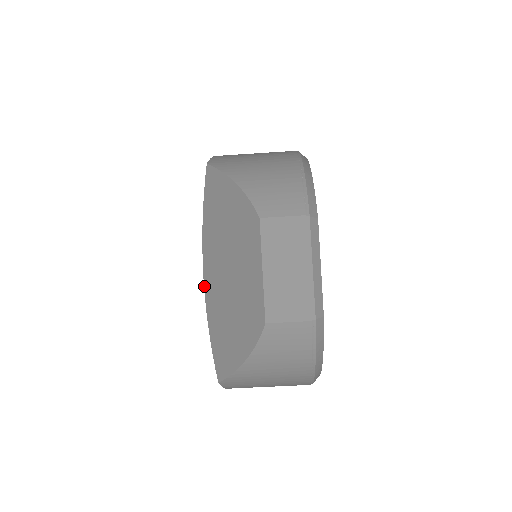
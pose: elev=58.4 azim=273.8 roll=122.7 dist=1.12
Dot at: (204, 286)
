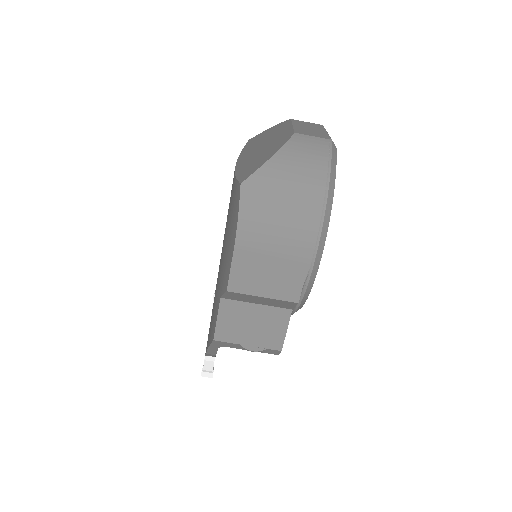
Dot at: (235, 167)
